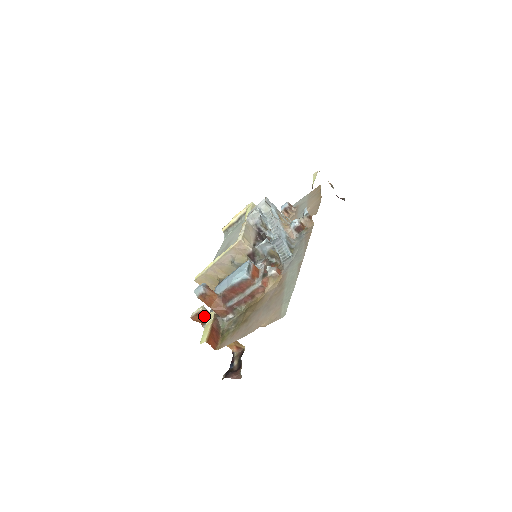
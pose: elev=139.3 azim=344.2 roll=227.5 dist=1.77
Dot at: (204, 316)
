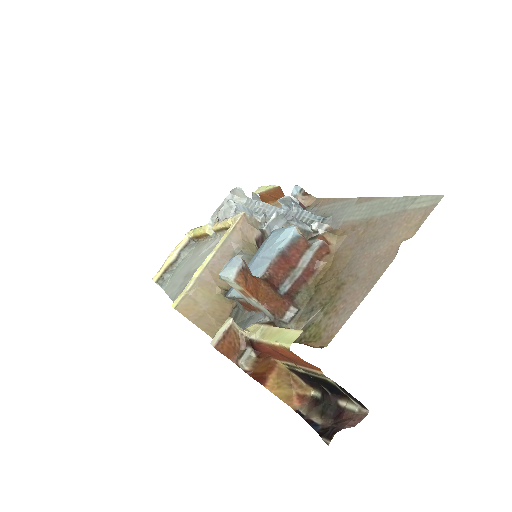
Dot at: (237, 338)
